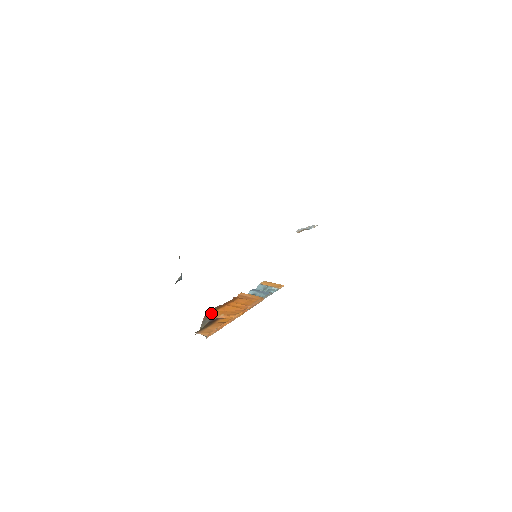
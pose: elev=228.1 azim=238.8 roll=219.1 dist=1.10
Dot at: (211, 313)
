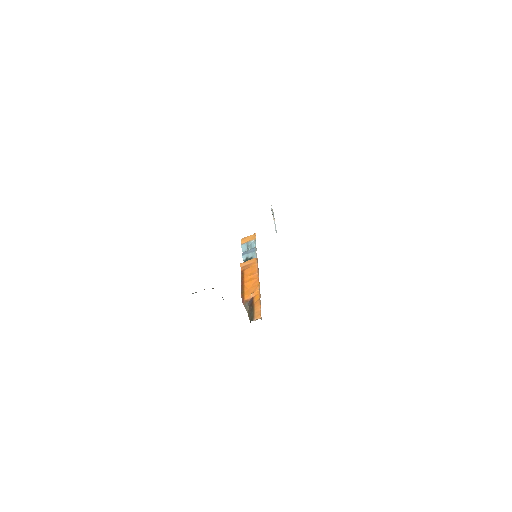
Dot at: (244, 298)
